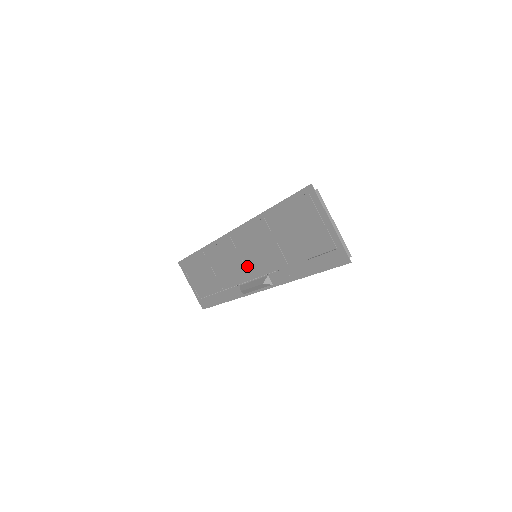
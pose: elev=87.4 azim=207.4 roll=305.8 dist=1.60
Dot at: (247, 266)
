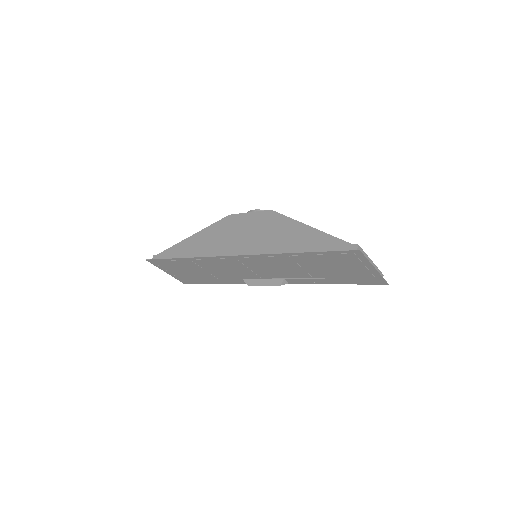
Dot at: (256, 273)
